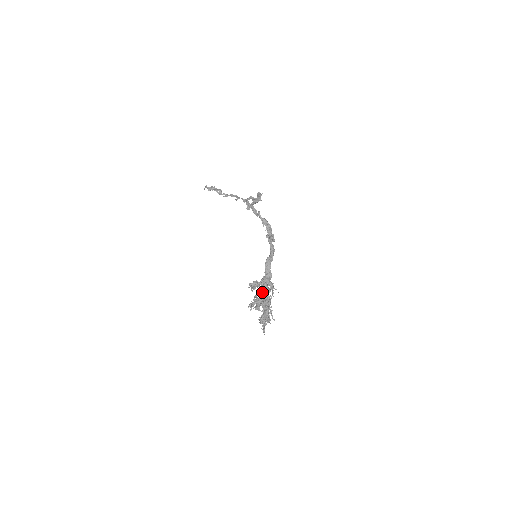
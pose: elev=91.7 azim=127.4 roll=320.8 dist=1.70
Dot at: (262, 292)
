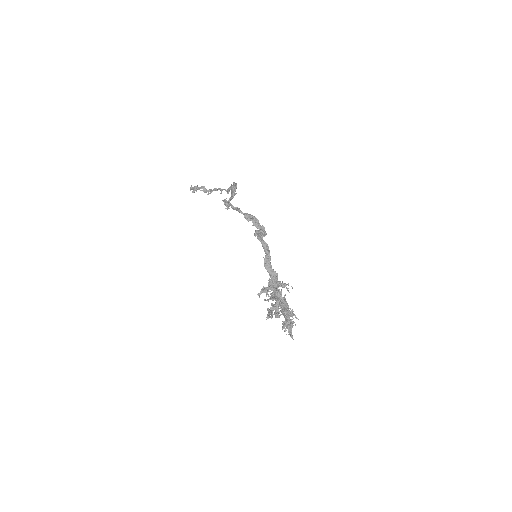
Dot at: occluded
